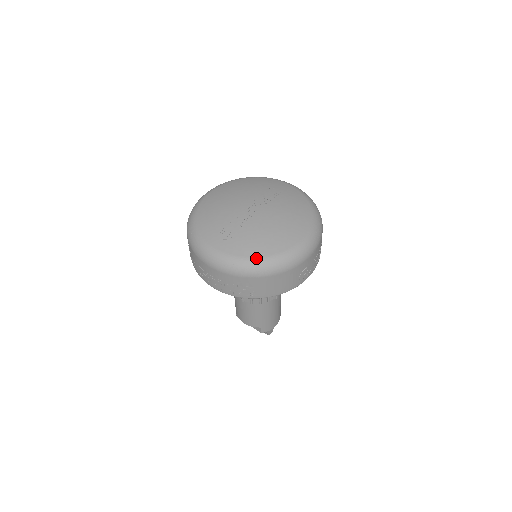
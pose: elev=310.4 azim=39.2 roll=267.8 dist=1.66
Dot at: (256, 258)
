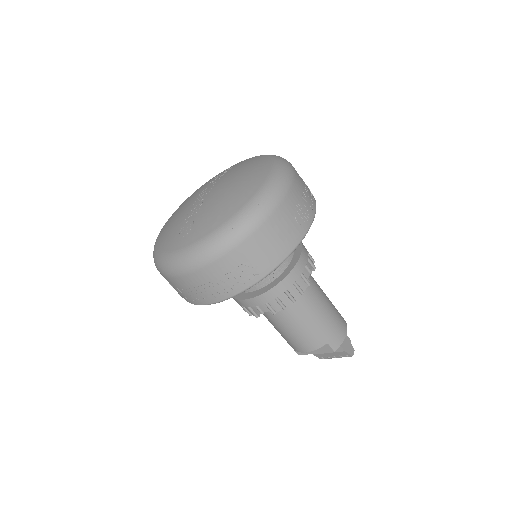
Dot at: (225, 223)
